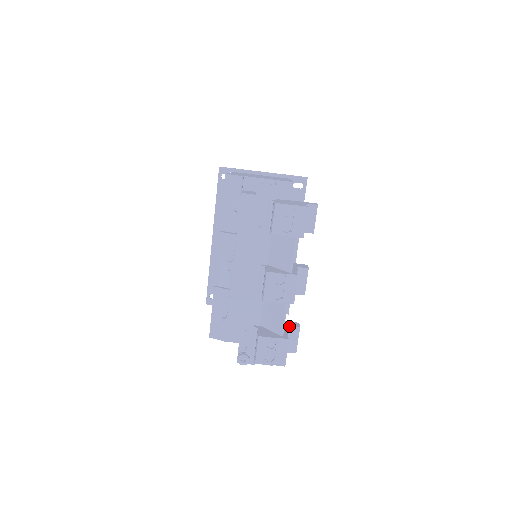
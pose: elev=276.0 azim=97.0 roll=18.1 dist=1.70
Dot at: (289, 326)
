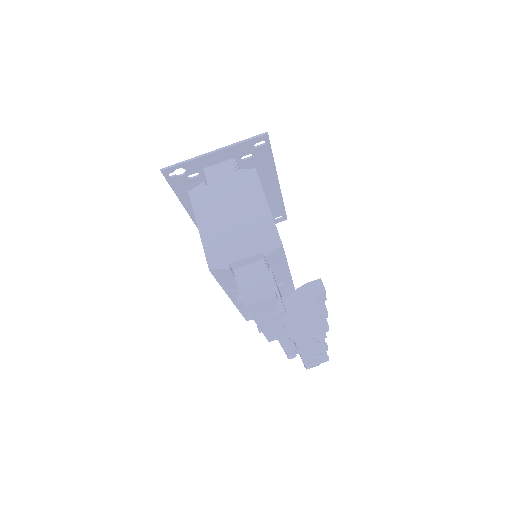
Dot at: occluded
